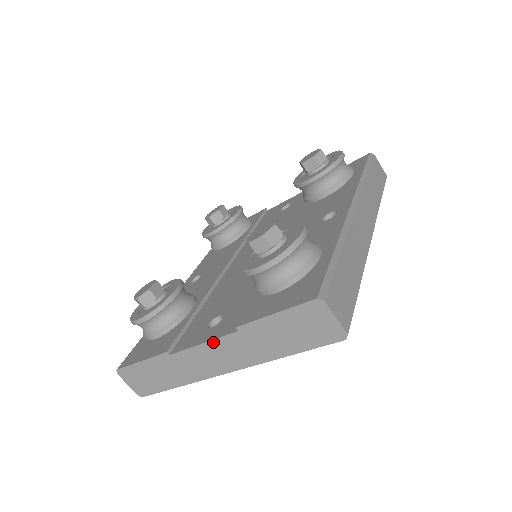
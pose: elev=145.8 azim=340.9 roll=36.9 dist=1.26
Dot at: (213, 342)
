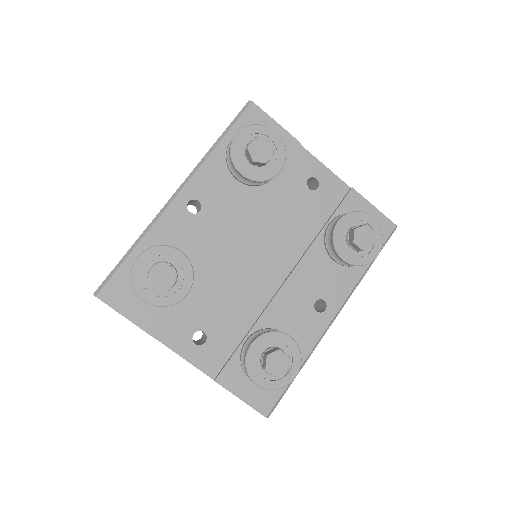
Dot at: occluded
